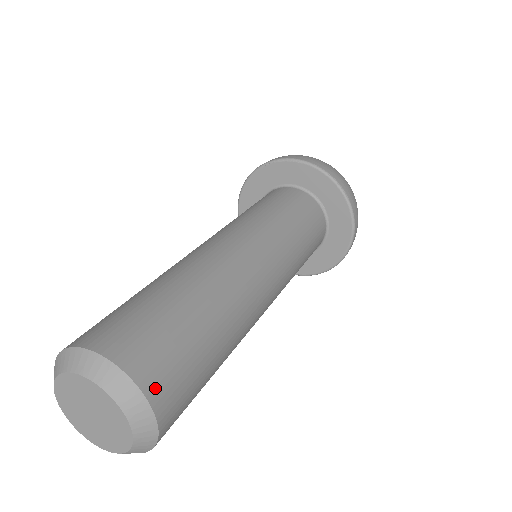
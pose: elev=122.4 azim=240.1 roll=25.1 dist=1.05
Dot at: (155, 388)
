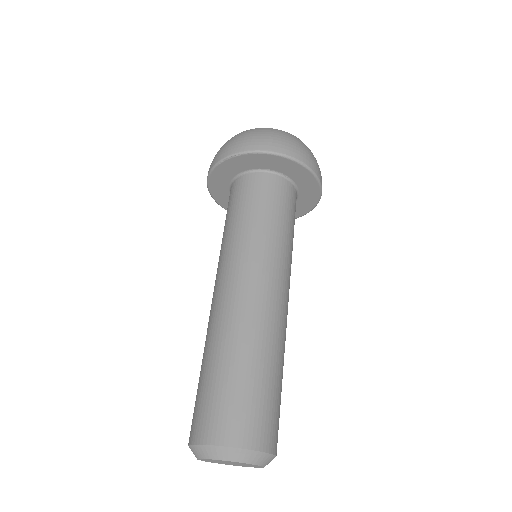
Dot at: (264, 442)
